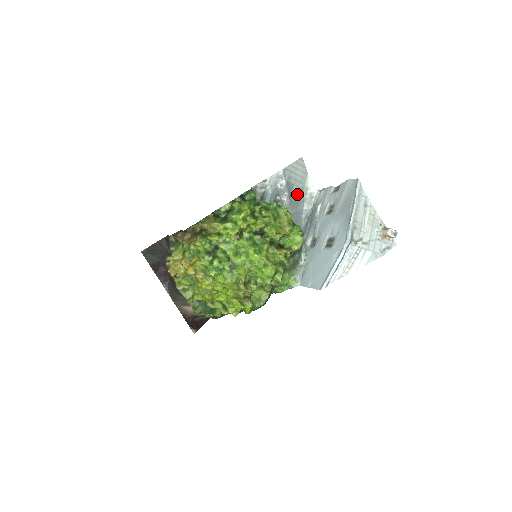
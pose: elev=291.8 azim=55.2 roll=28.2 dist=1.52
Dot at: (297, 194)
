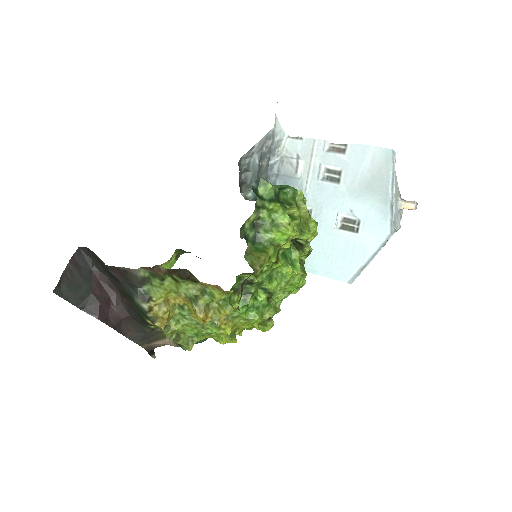
Dot at: occluded
